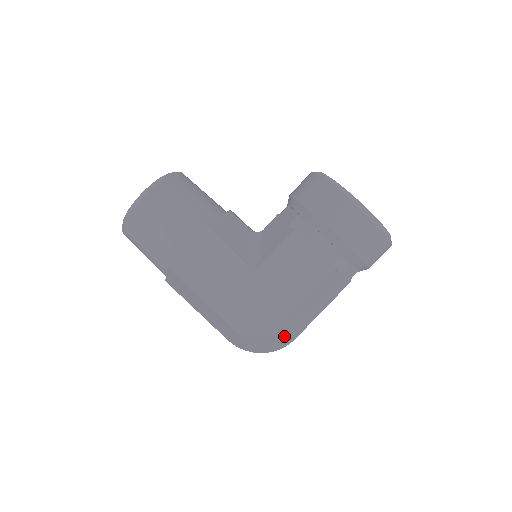
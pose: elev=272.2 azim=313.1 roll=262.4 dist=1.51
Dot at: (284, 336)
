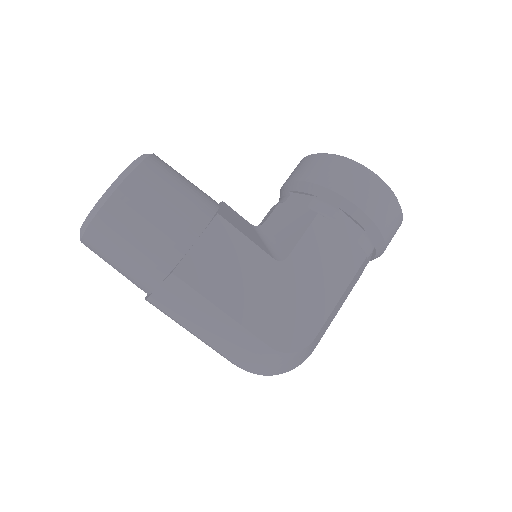
Dot at: (314, 344)
